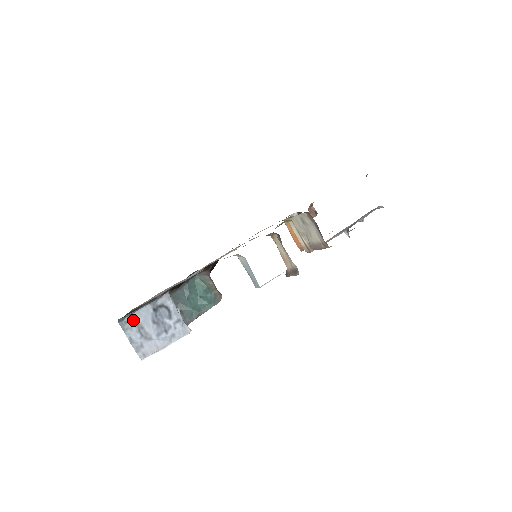
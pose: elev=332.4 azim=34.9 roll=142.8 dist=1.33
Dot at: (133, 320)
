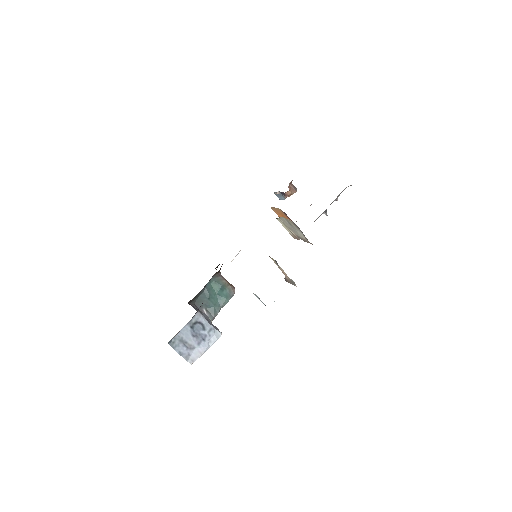
Dot at: (178, 339)
